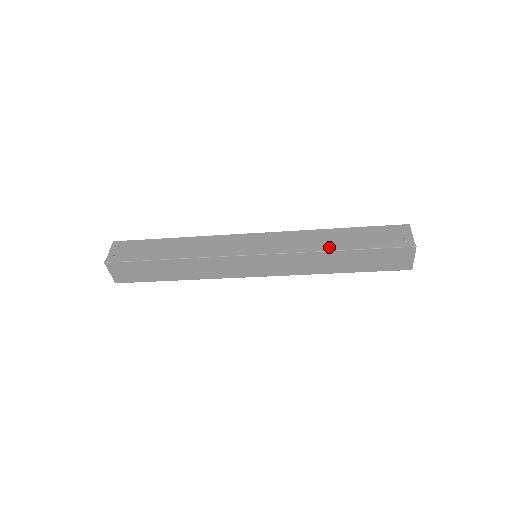
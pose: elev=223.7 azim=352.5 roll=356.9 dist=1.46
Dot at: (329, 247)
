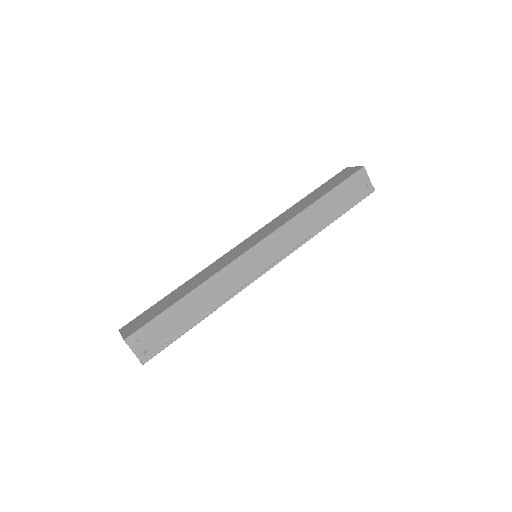
Dot at: (321, 226)
